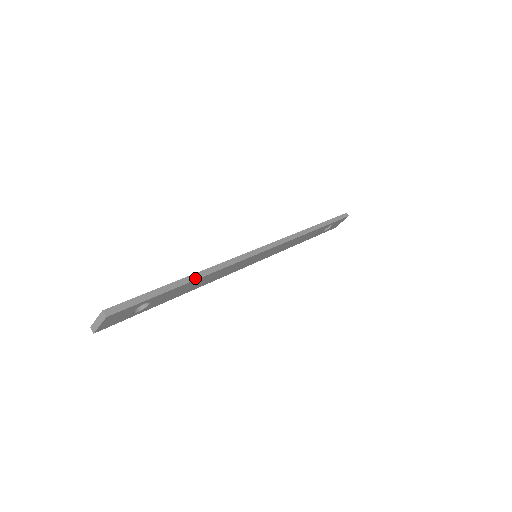
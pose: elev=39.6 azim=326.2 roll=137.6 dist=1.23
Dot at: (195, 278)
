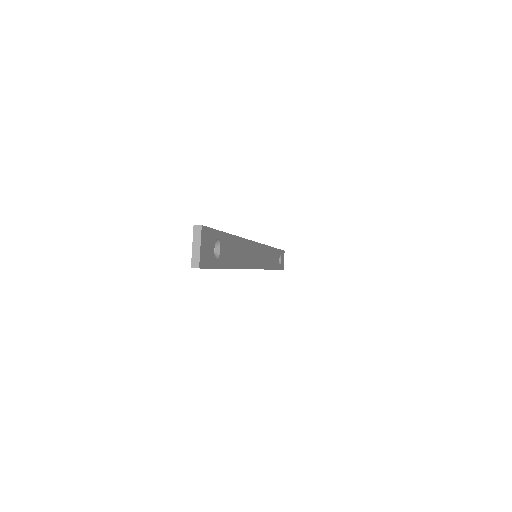
Dot at: (234, 236)
